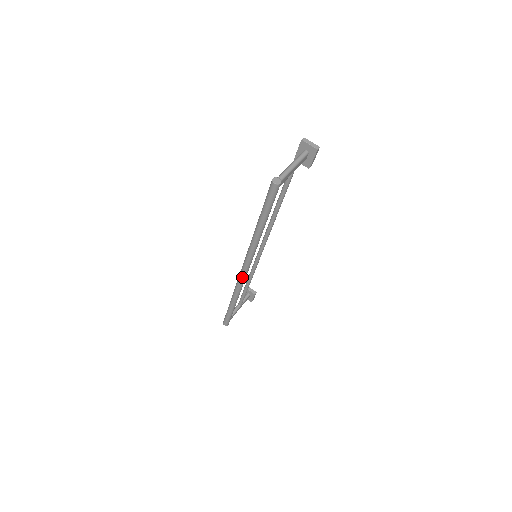
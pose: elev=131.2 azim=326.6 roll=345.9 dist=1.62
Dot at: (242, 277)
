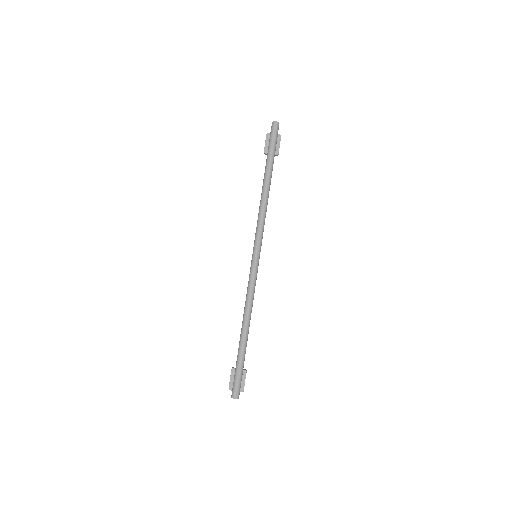
Dot at: (255, 269)
